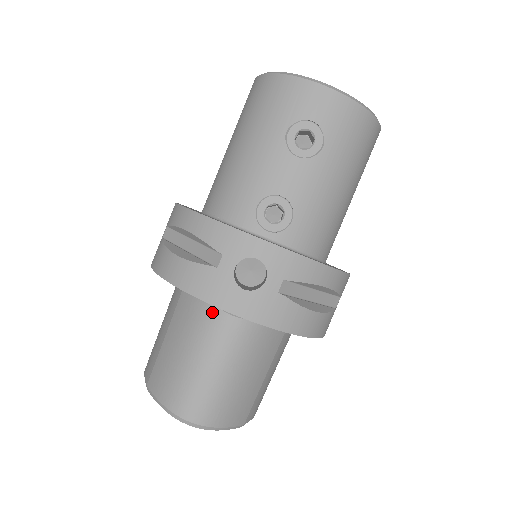
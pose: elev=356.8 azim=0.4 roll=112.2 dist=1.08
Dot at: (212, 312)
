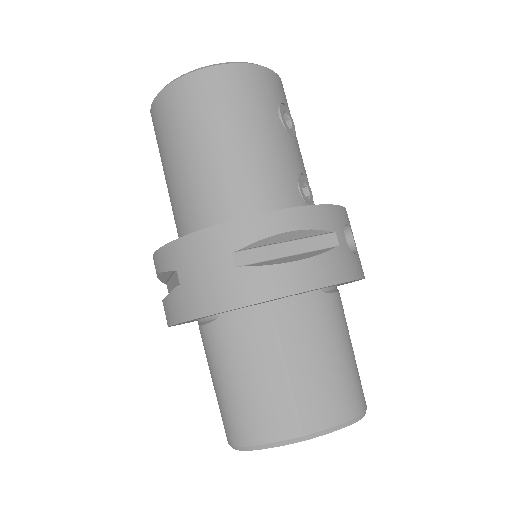
Dot at: (328, 300)
